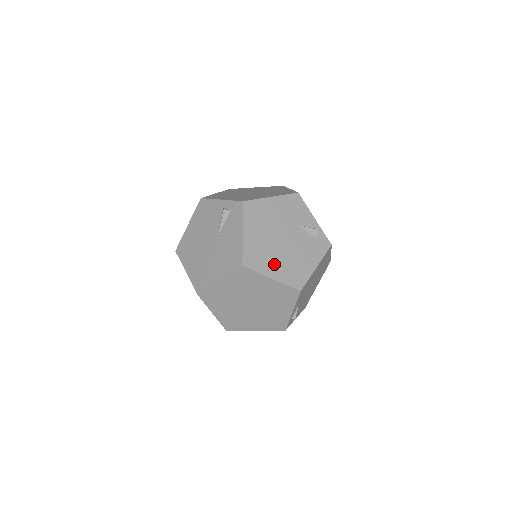
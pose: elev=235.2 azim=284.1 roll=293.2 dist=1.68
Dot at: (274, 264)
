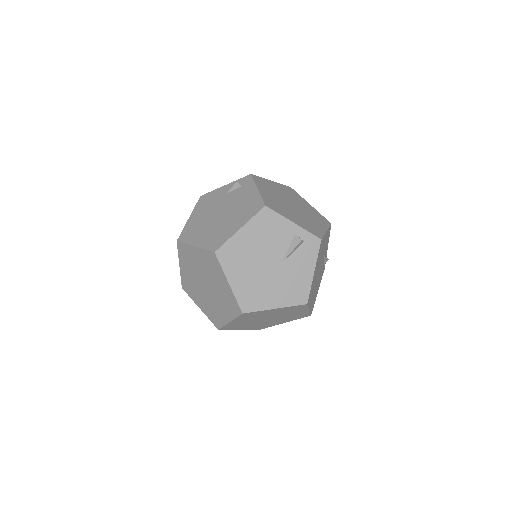
Dot at: occluded
